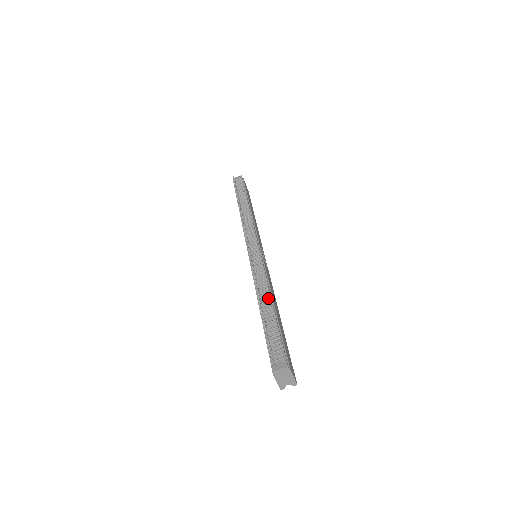
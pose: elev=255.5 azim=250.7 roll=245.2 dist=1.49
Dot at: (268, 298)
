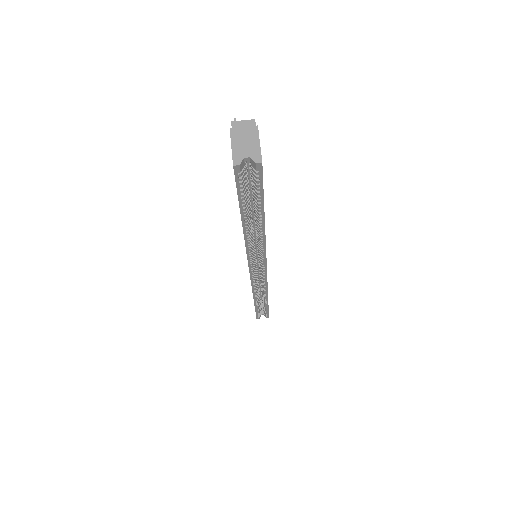
Dot at: occluded
